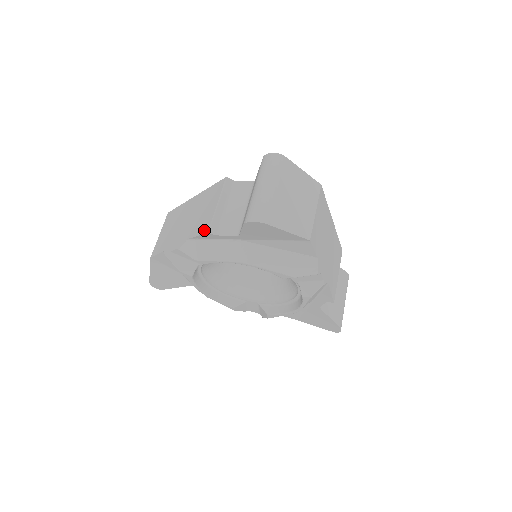
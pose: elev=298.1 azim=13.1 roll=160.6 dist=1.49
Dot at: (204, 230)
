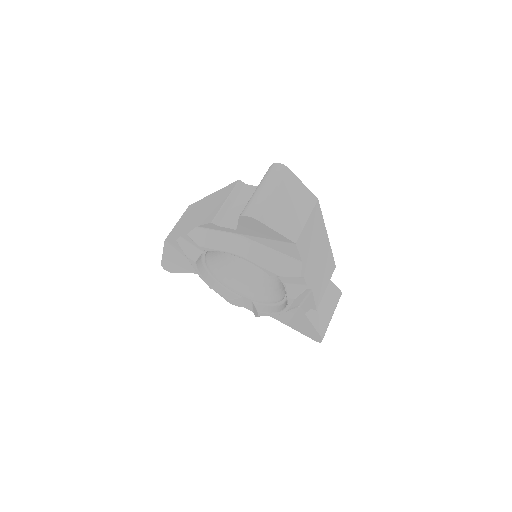
Dot at: (209, 220)
